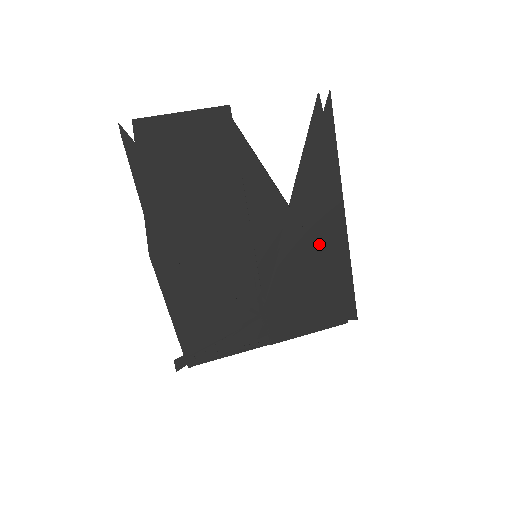
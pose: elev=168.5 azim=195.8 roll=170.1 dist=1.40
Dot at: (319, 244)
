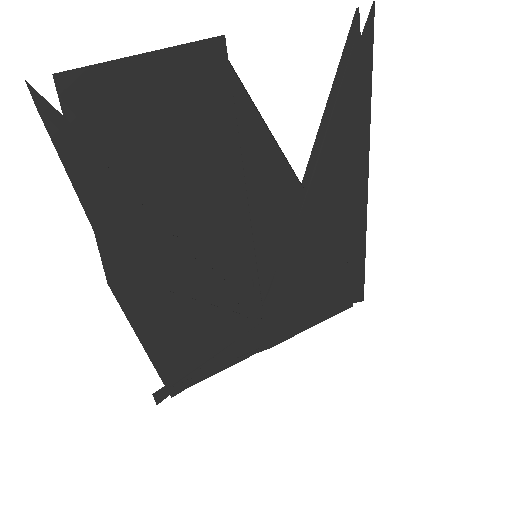
Dot at: (333, 227)
